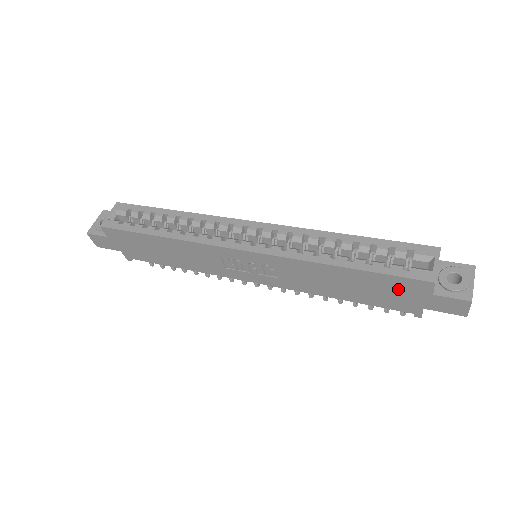
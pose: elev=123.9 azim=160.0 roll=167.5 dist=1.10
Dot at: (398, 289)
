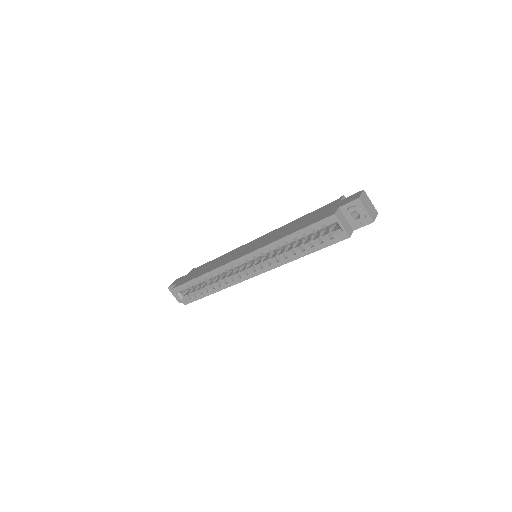
Dot at: occluded
